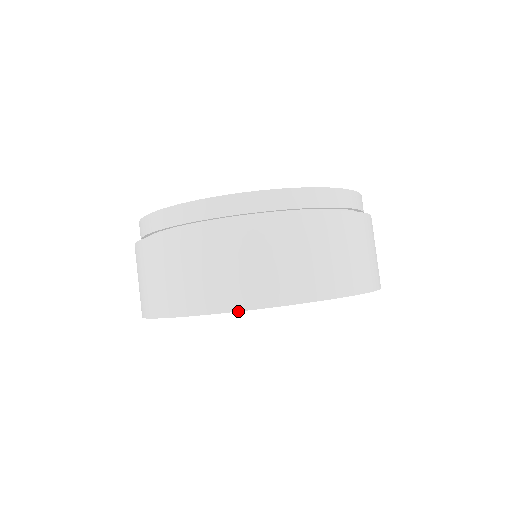
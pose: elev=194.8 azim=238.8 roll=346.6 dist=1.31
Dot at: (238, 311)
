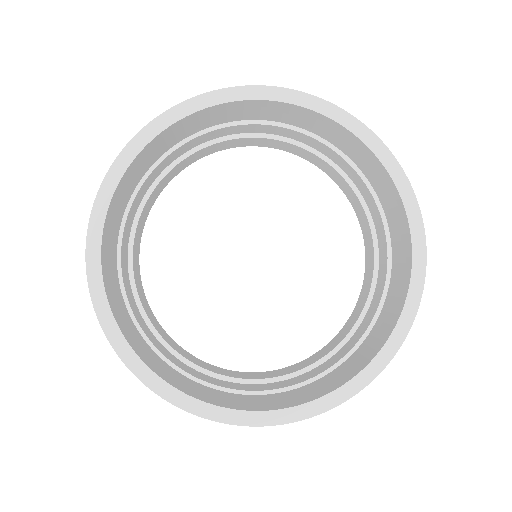
Dot at: (334, 104)
